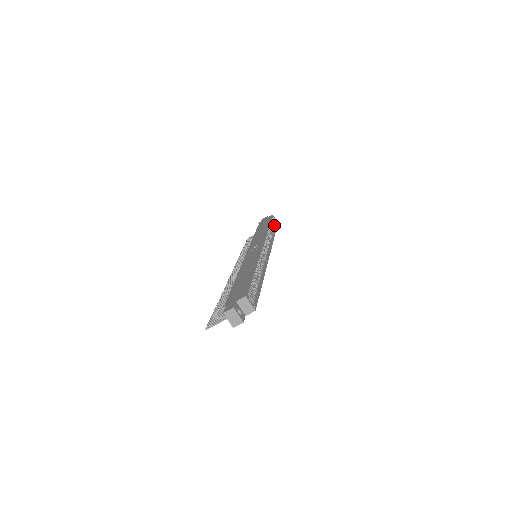
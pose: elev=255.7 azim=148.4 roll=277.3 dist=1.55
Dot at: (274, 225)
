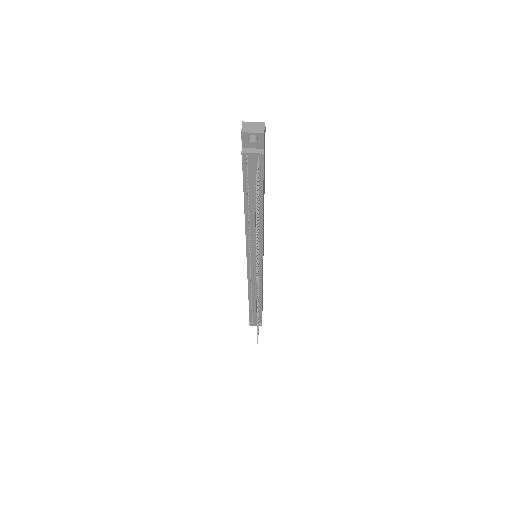
Dot at: occluded
